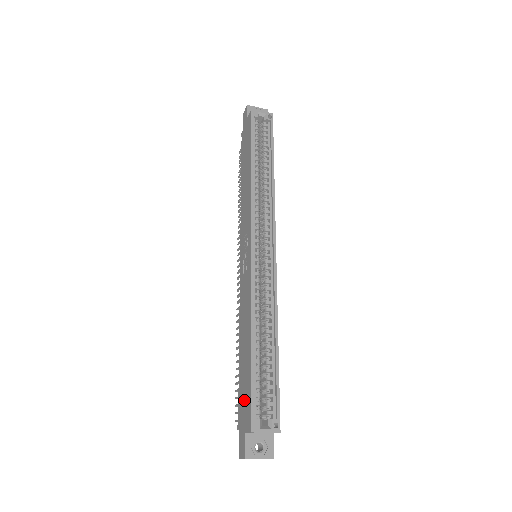
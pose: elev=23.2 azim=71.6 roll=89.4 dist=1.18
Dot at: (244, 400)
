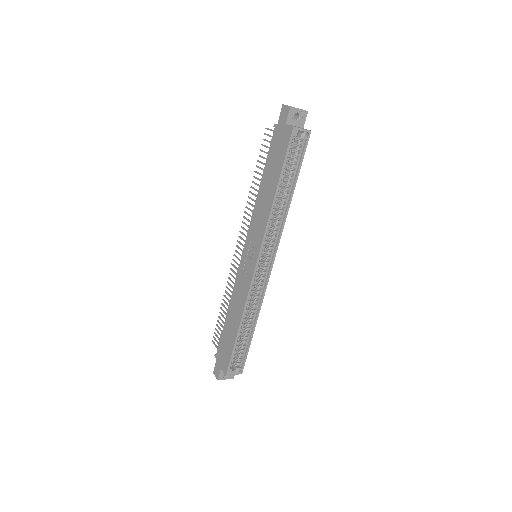
Dot at: (224, 351)
